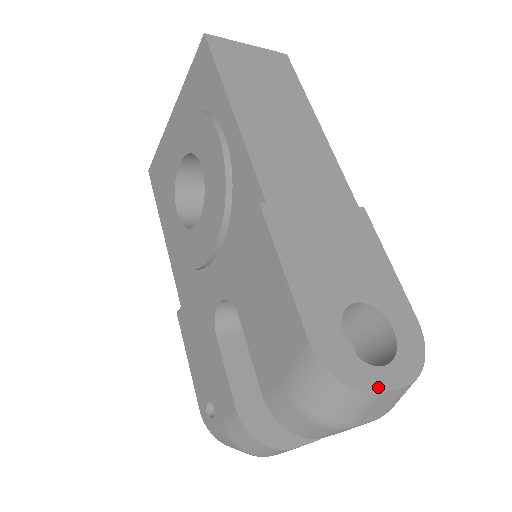
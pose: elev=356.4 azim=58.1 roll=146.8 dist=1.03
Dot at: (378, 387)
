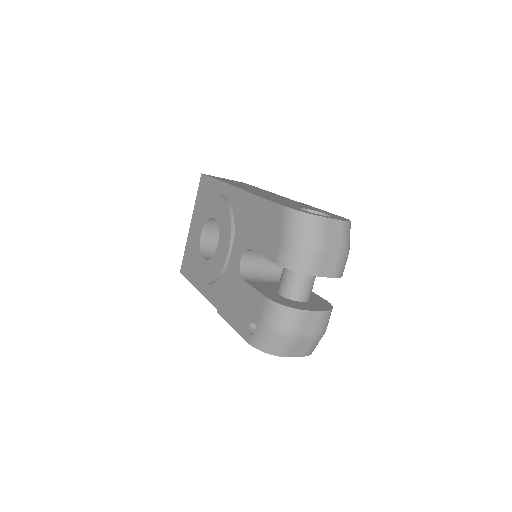
Dot at: (325, 217)
